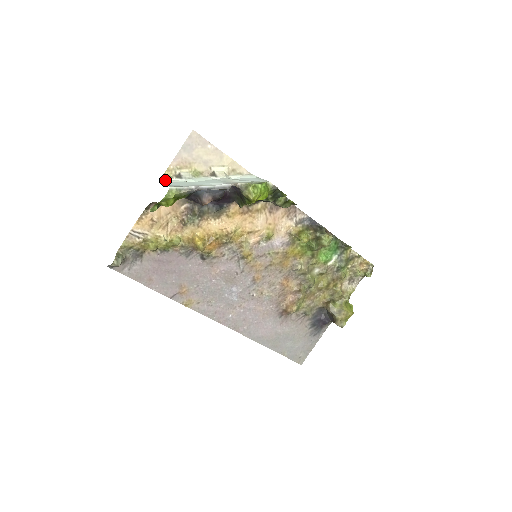
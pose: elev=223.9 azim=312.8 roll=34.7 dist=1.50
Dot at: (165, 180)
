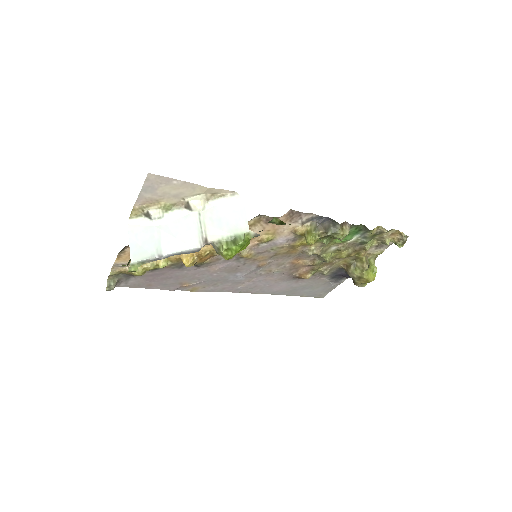
Dot at: (133, 221)
